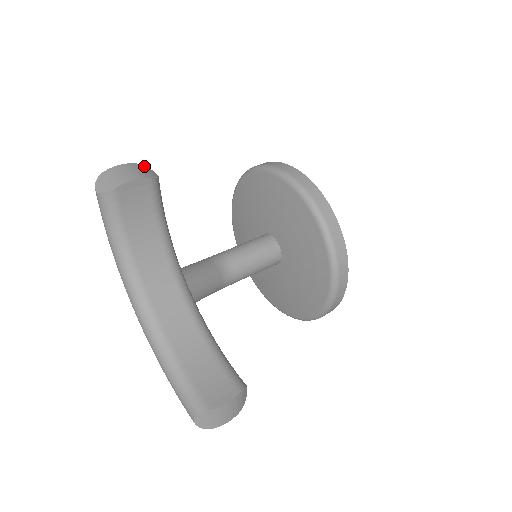
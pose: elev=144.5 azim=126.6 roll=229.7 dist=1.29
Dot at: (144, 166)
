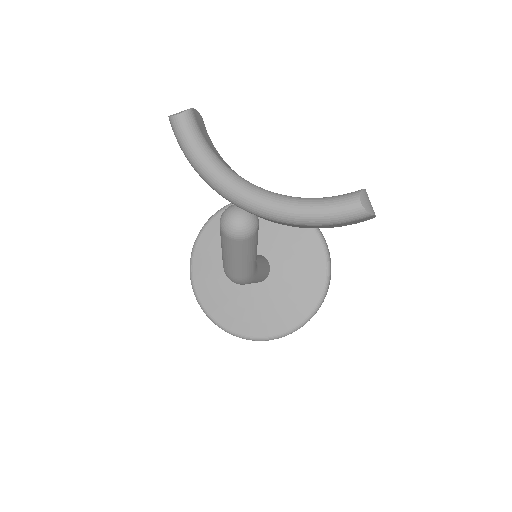
Dot at: occluded
